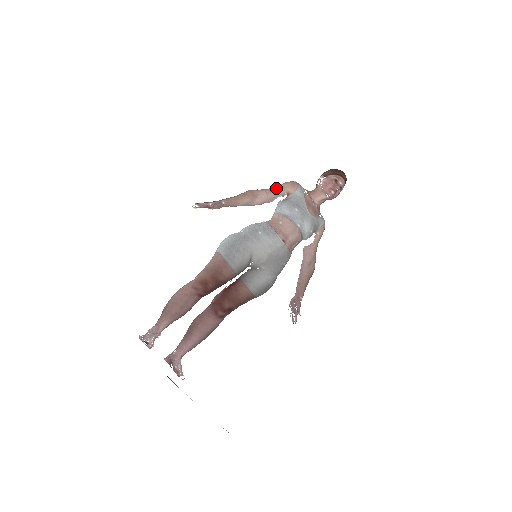
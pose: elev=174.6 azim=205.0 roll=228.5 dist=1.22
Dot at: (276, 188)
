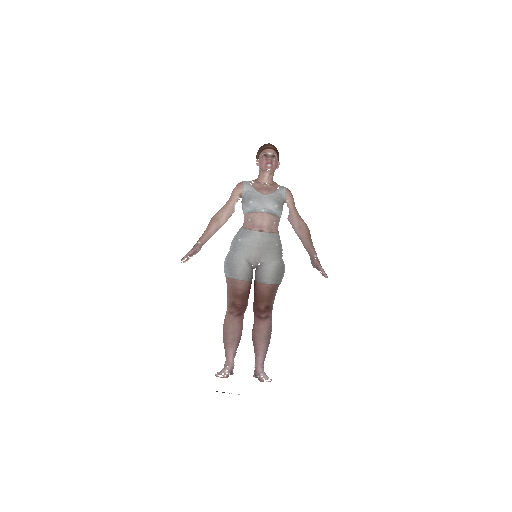
Dot at: (229, 200)
